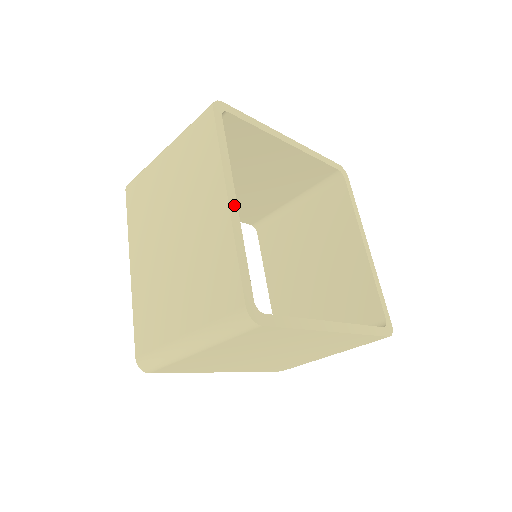
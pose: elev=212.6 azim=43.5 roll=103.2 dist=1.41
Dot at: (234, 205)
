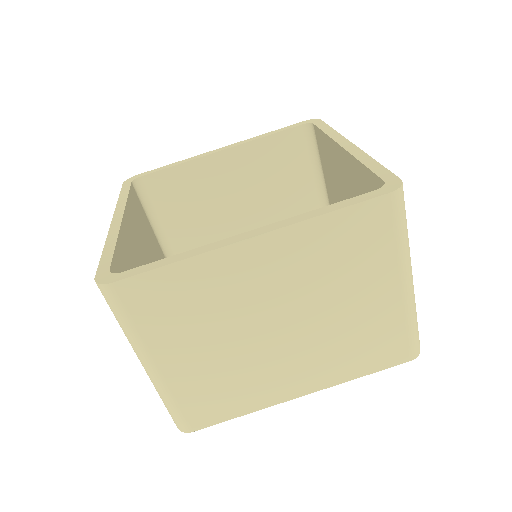
Dot at: (118, 222)
